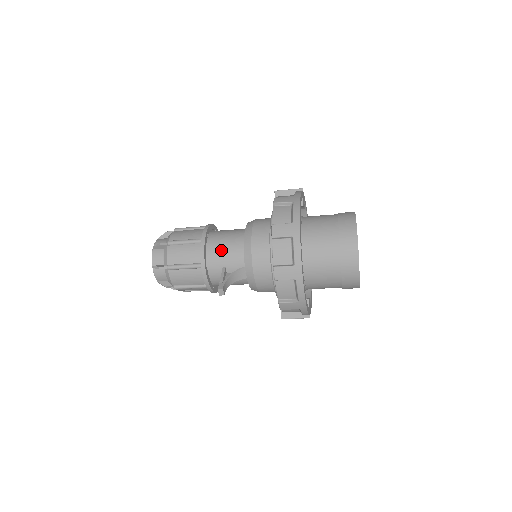
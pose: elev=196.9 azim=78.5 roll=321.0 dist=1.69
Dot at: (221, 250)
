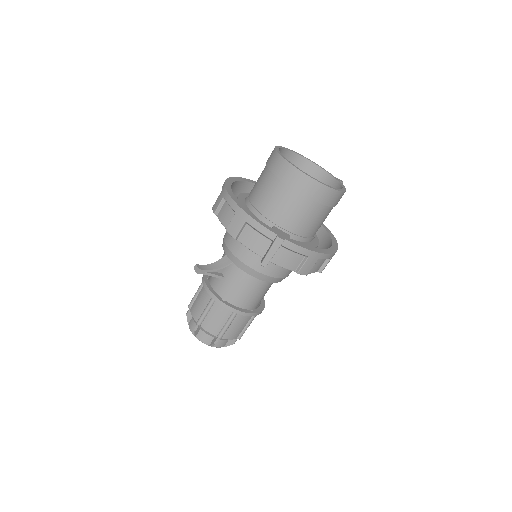
Dot at: occluded
